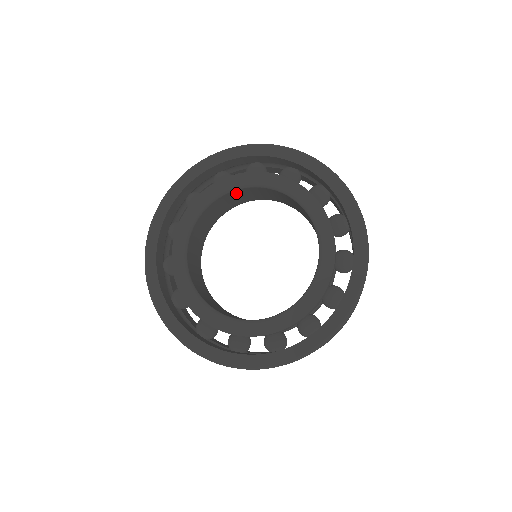
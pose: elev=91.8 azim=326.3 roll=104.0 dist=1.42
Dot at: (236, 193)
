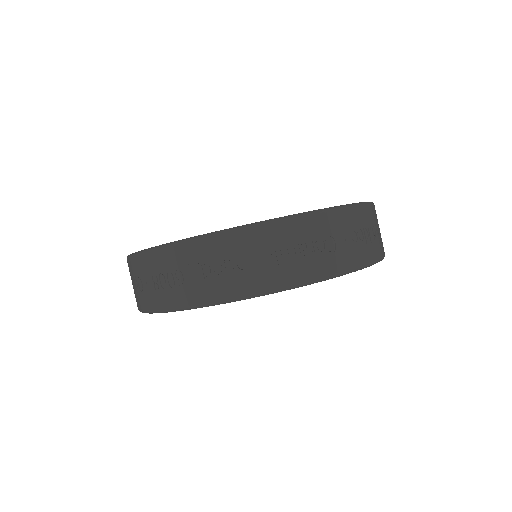
Dot at: occluded
